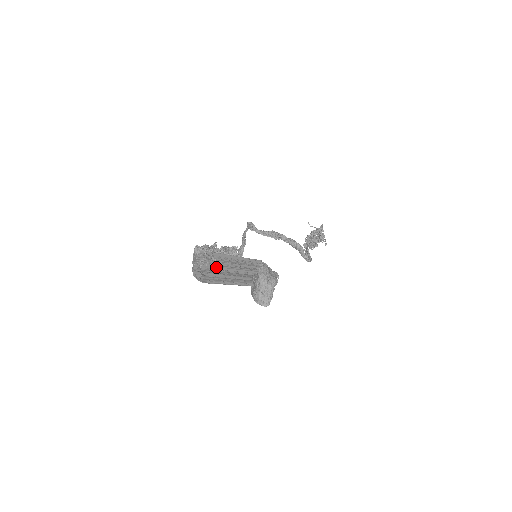
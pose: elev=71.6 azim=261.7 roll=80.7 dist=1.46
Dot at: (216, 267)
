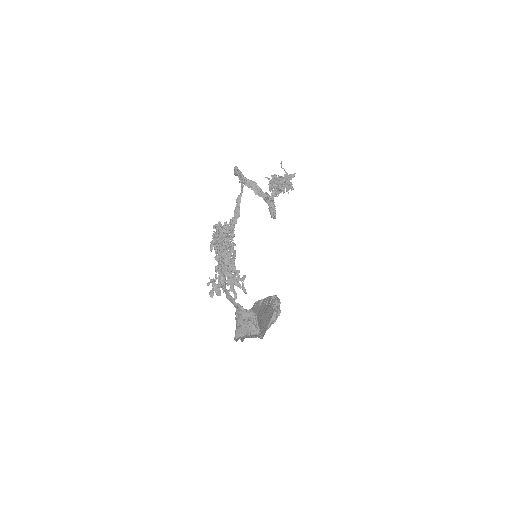
Dot at: occluded
